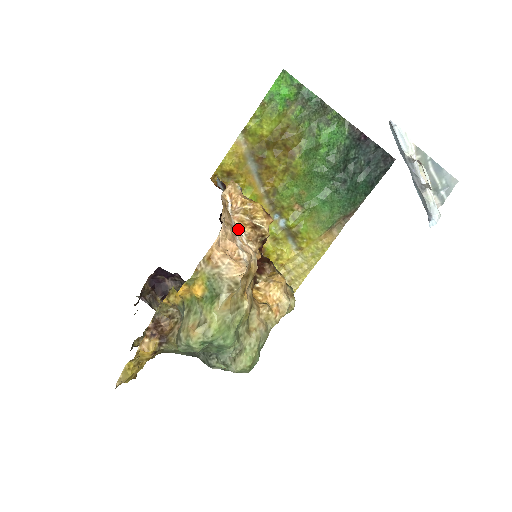
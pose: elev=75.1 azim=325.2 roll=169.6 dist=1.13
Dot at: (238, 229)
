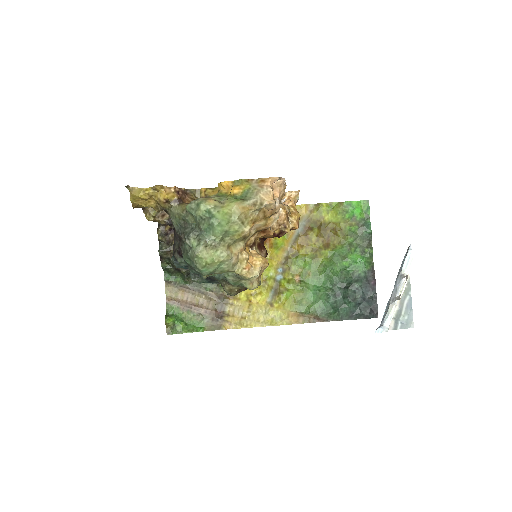
Dot at: (280, 206)
